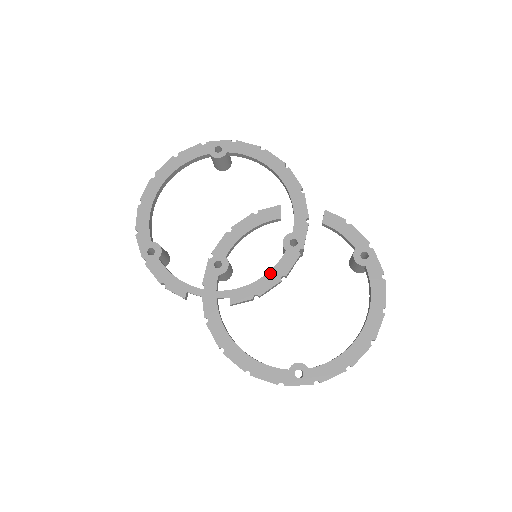
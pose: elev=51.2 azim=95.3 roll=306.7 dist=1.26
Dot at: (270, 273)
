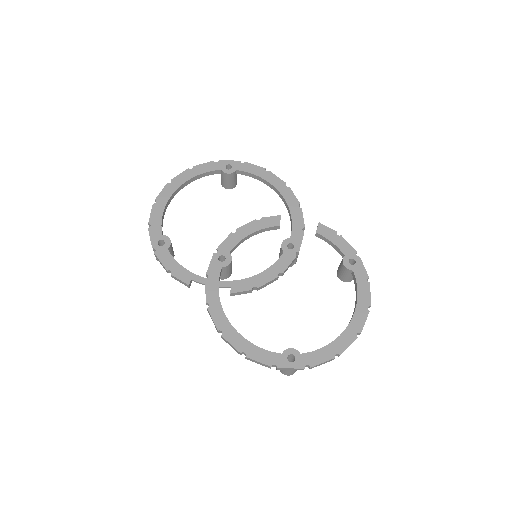
Dot at: (269, 269)
